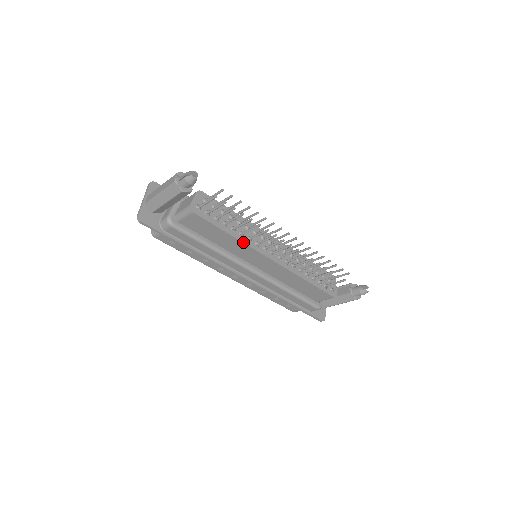
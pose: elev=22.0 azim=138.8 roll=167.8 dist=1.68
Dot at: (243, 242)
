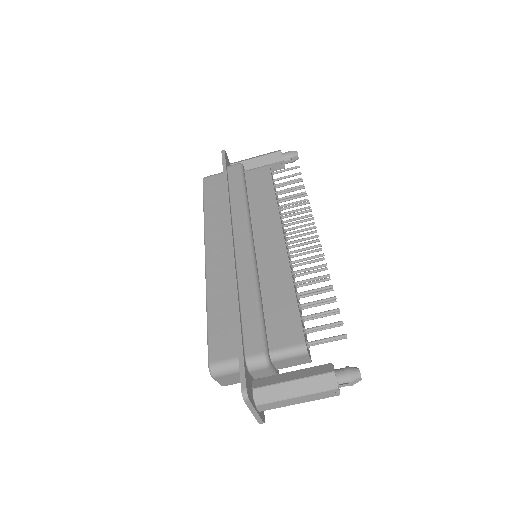
Dot at: occluded
